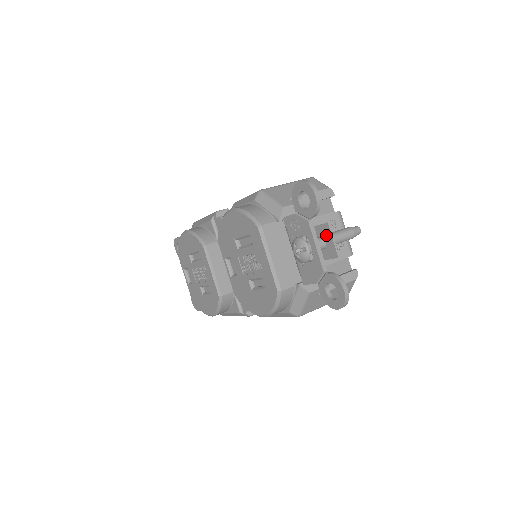
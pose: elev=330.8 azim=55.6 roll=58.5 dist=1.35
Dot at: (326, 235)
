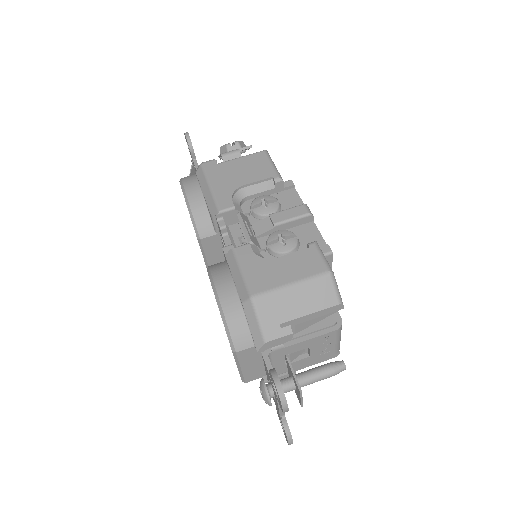
Dot at: (297, 390)
